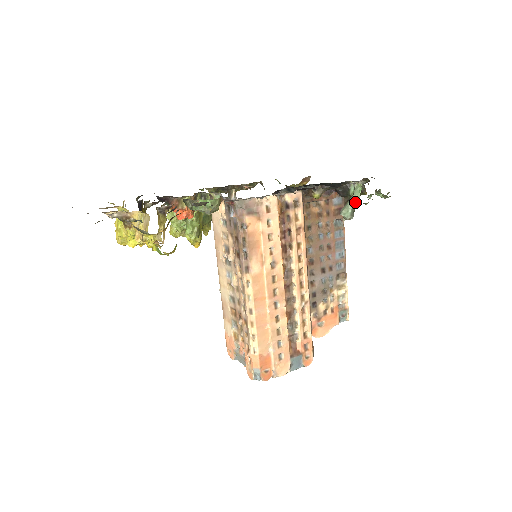
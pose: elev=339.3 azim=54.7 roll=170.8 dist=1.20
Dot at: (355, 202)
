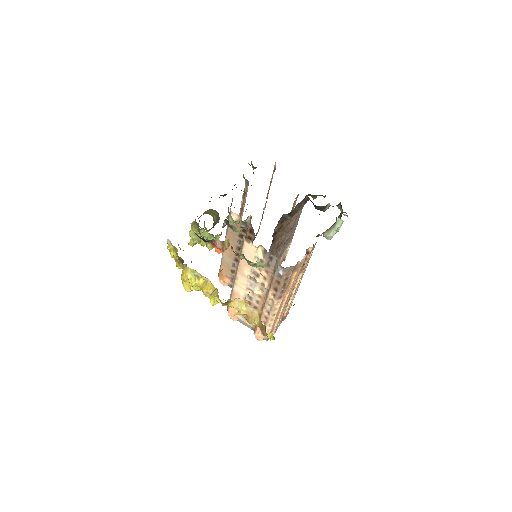
Dot at: (337, 231)
